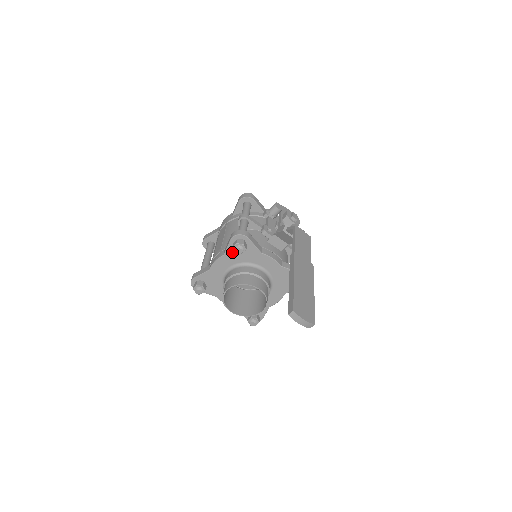
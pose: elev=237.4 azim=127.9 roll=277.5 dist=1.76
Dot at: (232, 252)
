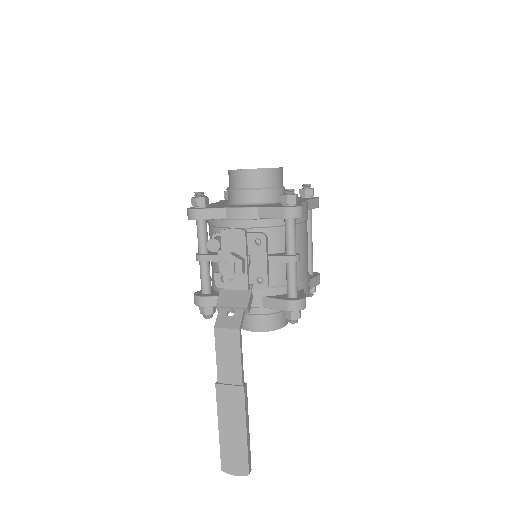
Dot at: occluded
